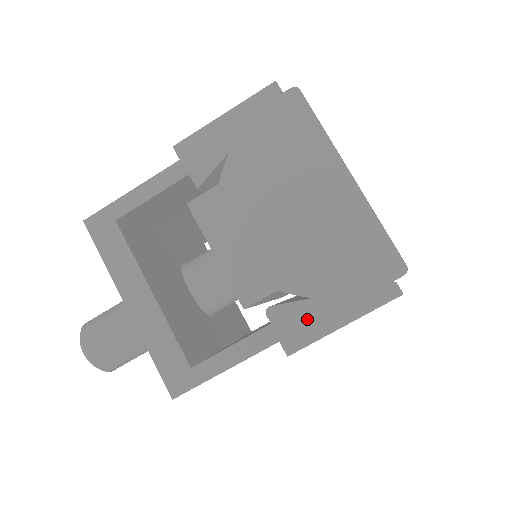
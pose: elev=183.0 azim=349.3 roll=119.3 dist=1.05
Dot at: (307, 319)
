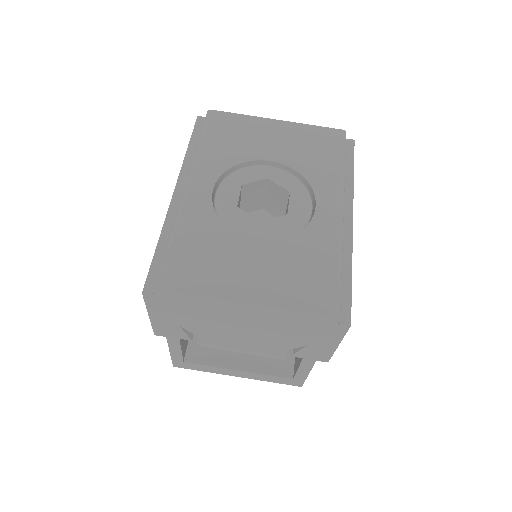
Dot at: (317, 351)
